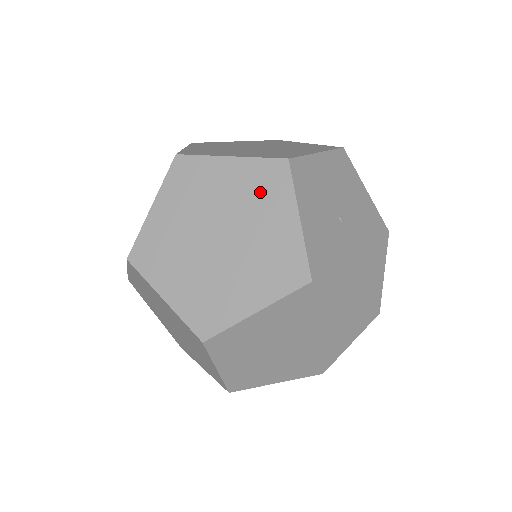
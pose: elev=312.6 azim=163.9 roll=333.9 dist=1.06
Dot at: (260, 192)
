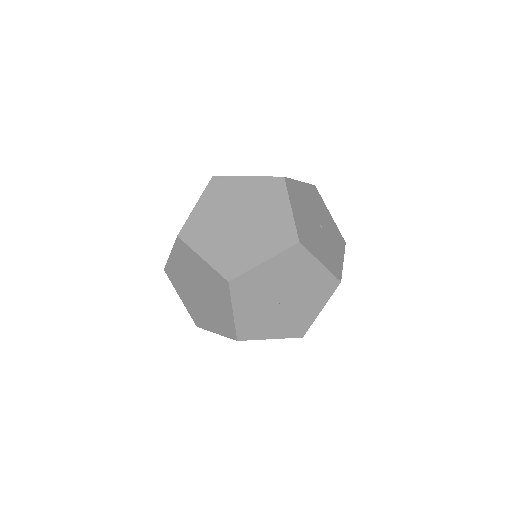
Dot at: occluded
